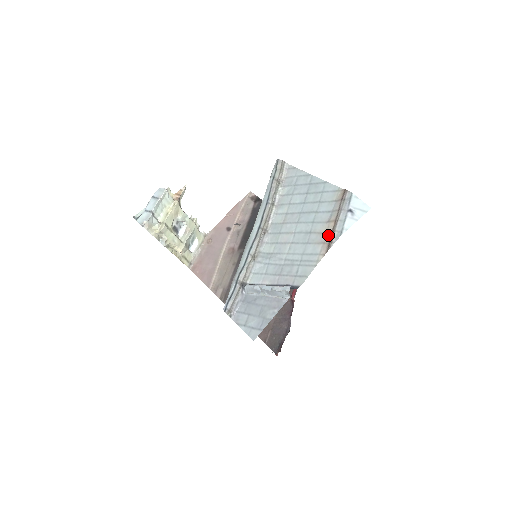
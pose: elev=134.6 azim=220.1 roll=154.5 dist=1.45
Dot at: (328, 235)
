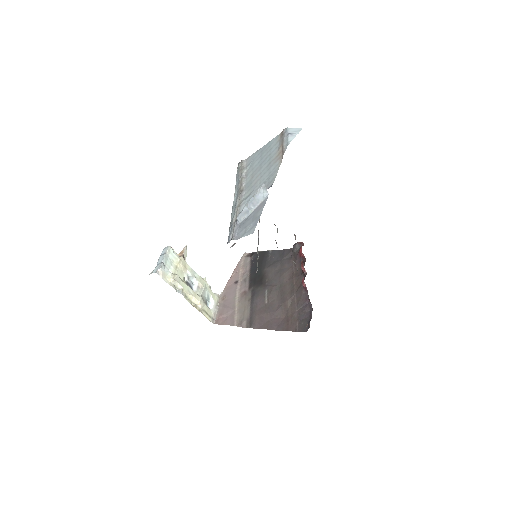
Dot at: (281, 153)
